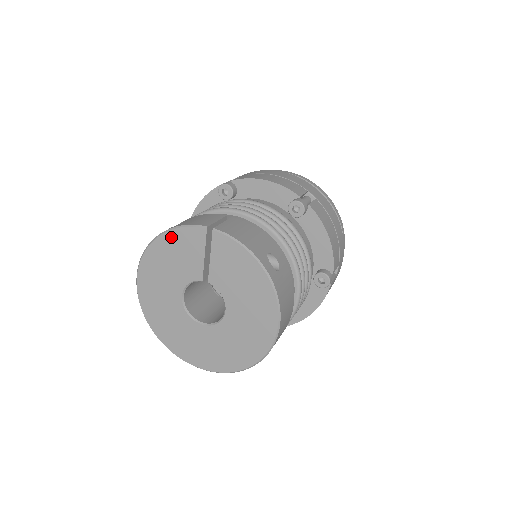
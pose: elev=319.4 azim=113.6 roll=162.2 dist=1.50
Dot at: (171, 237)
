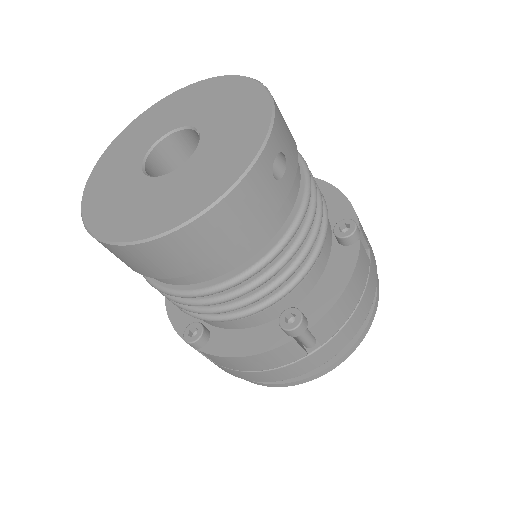
Dot at: (222, 81)
